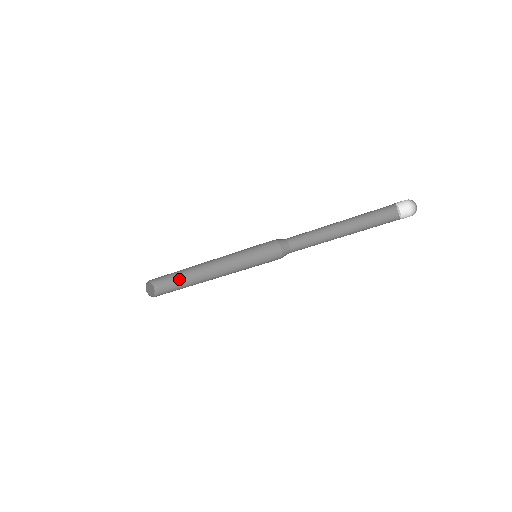
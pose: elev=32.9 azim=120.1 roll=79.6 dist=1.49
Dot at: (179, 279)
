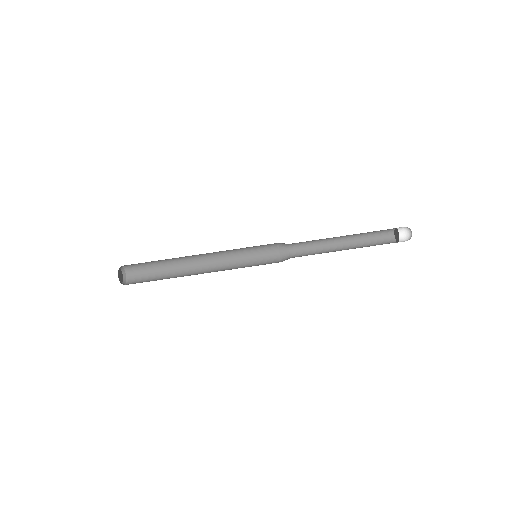
Dot at: (157, 279)
